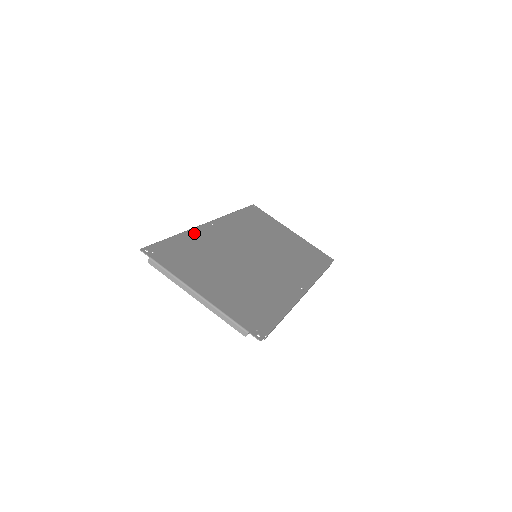
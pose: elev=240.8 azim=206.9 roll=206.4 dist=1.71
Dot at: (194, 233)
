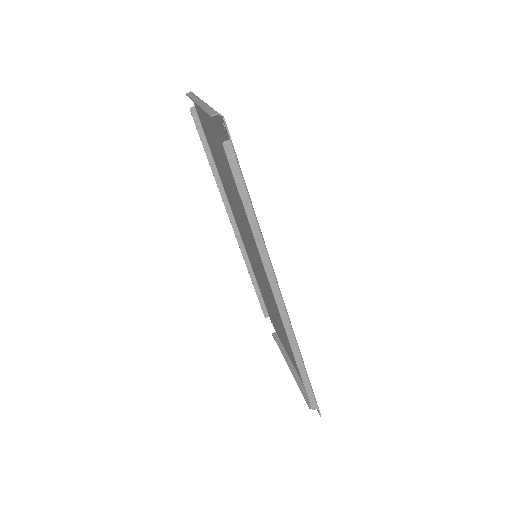
Dot at: occluded
